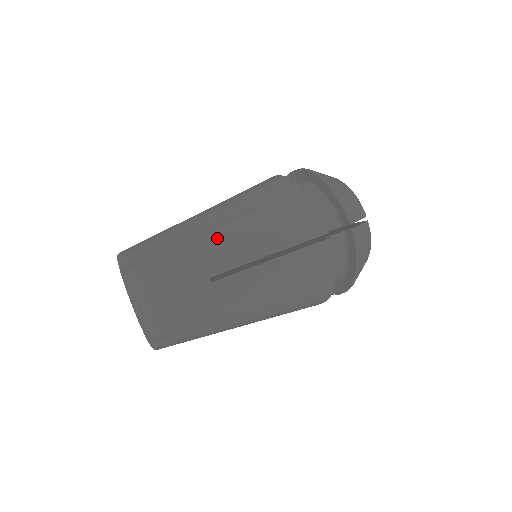
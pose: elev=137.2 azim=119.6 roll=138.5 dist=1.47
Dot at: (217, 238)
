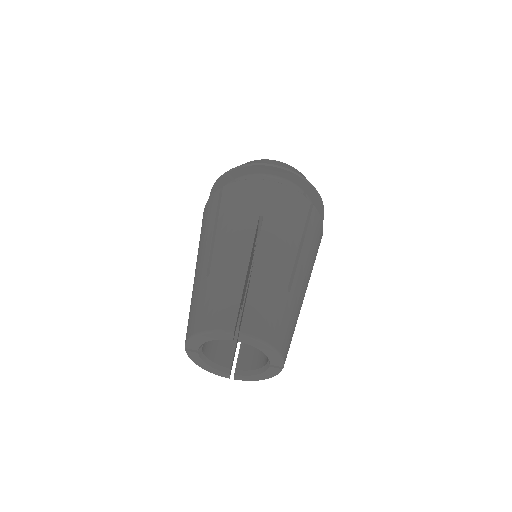
Dot at: (266, 259)
